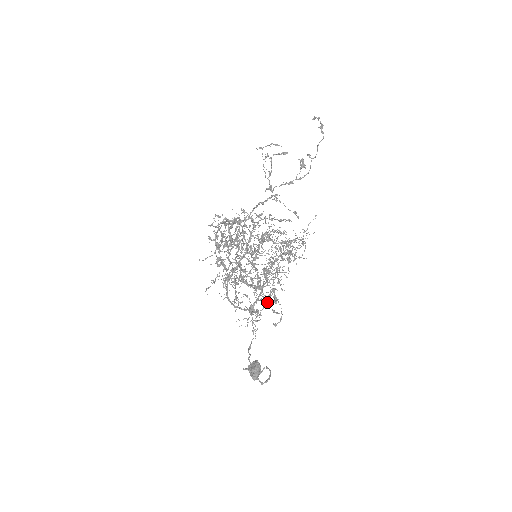
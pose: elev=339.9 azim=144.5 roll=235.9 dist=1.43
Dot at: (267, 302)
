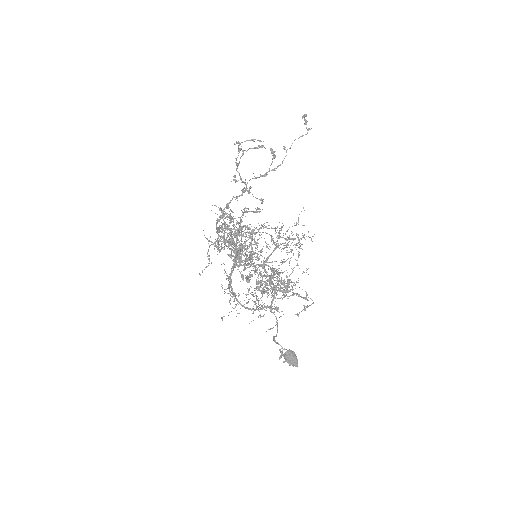
Dot at: (272, 295)
